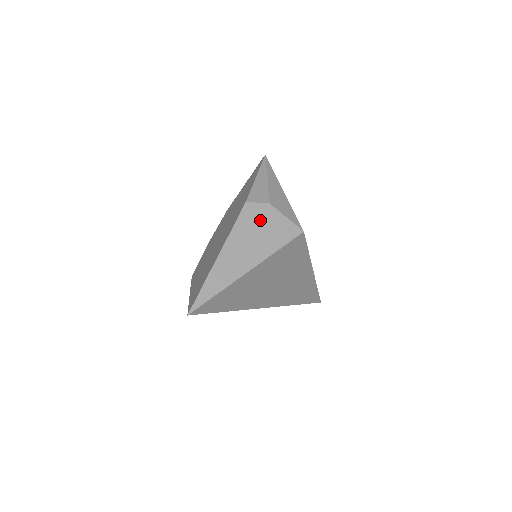
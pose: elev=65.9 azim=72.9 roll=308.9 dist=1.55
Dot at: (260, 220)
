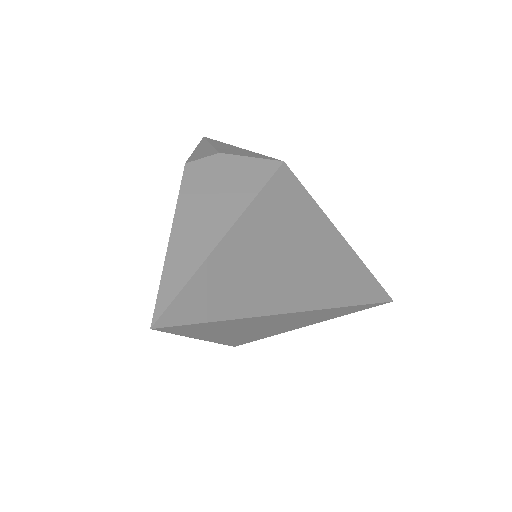
Dot at: (214, 173)
